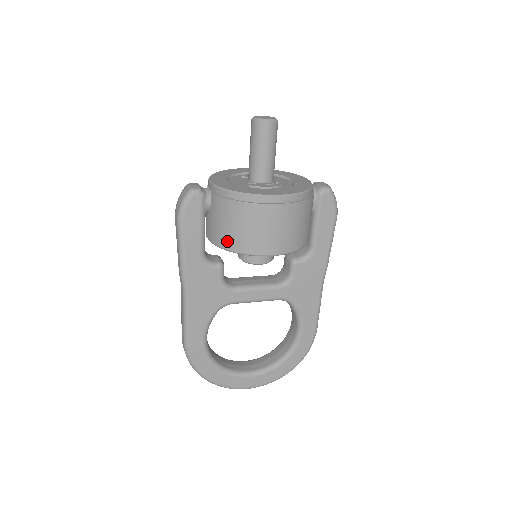
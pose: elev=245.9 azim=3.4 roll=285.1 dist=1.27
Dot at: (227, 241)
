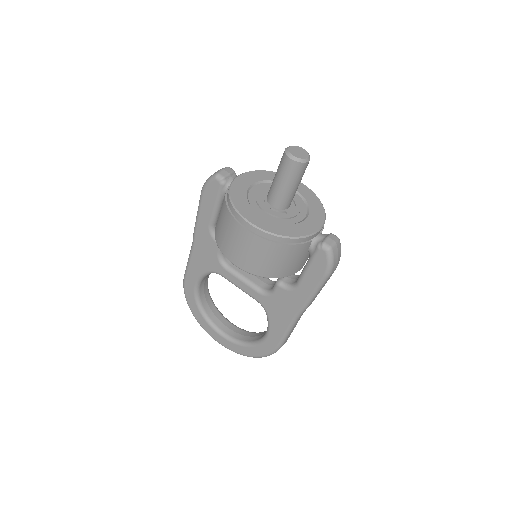
Dot at: (216, 230)
